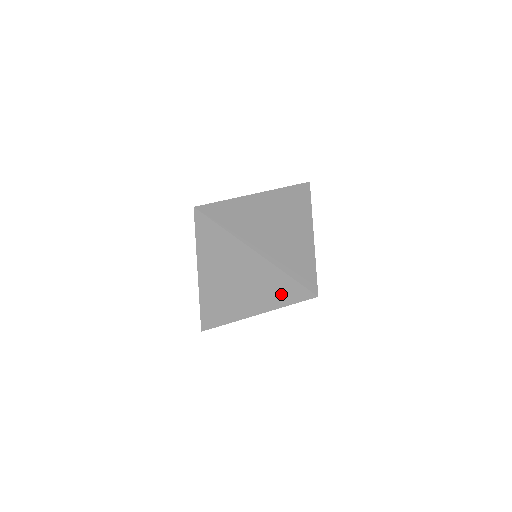
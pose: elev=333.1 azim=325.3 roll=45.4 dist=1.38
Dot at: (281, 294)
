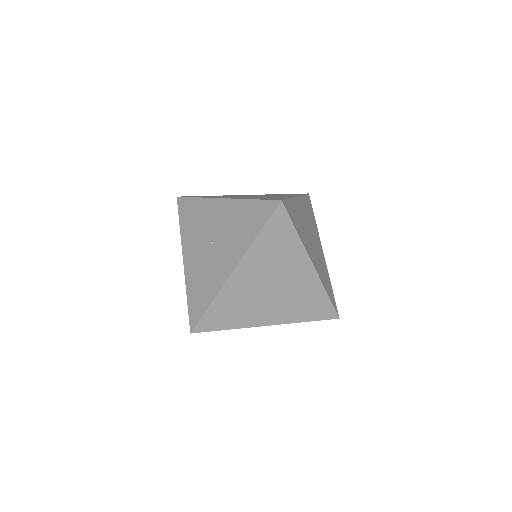
Dot at: occluded
